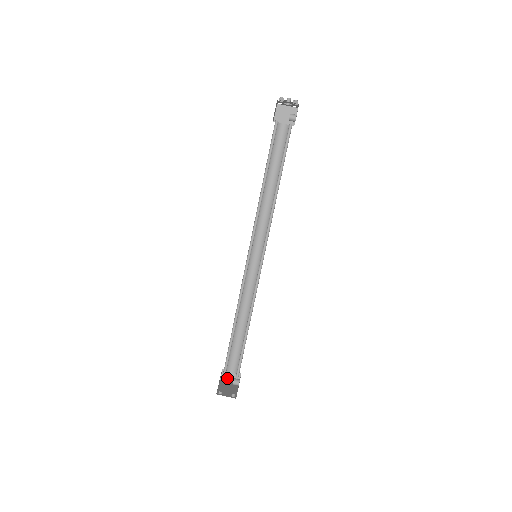
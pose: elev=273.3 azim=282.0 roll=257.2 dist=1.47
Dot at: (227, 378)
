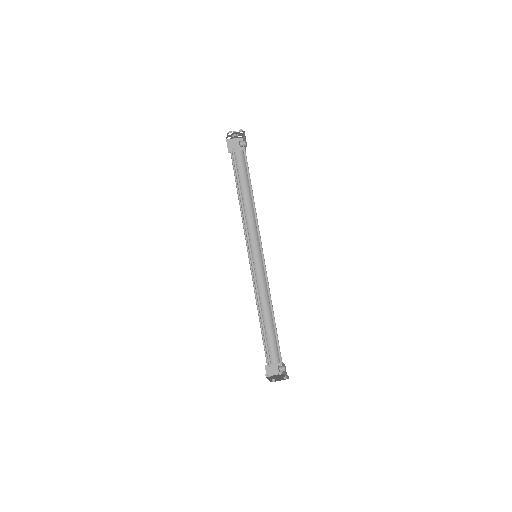
Dot at: (271, 372)
